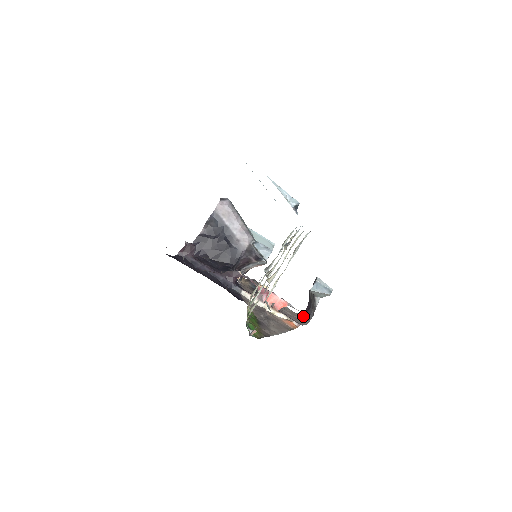
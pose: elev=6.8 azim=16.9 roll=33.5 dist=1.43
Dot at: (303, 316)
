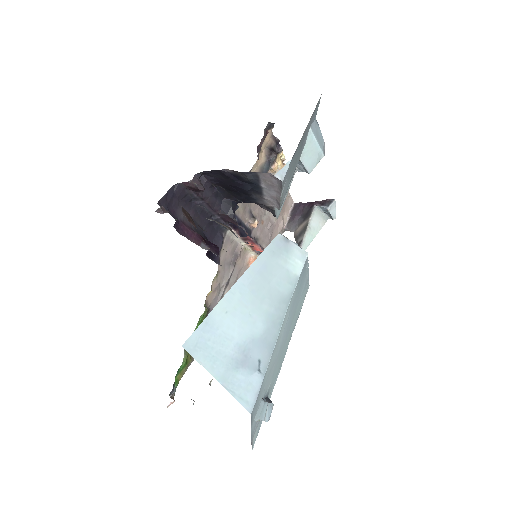
Dot at: (293, 206)
